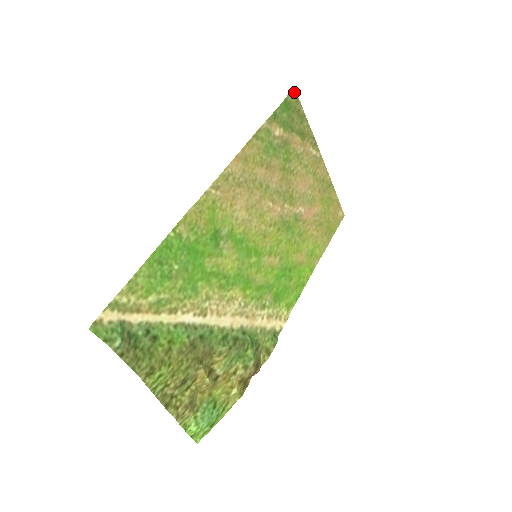
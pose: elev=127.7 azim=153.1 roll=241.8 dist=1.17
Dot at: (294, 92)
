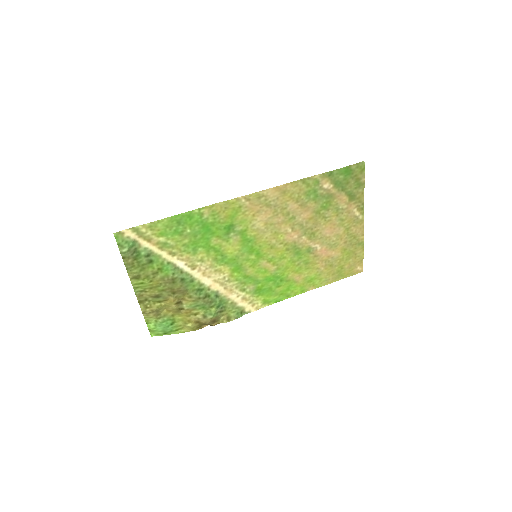
Dot at: (363, 164)
